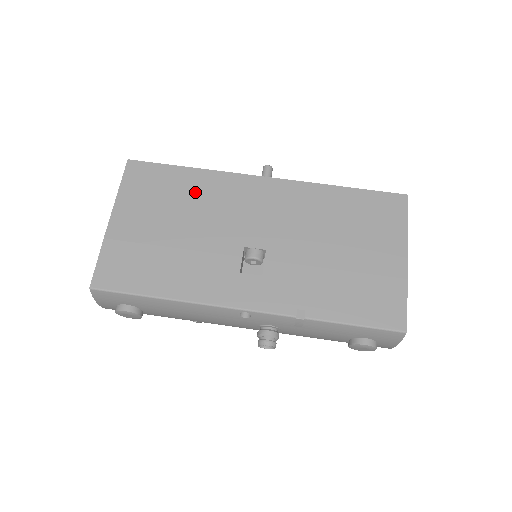
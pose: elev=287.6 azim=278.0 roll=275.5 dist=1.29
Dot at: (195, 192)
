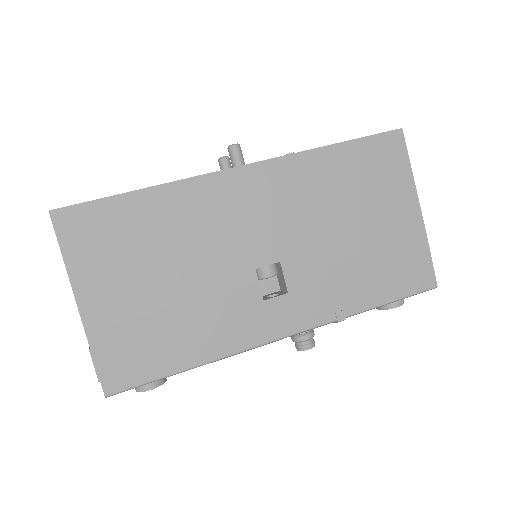
Dot at: (165, 223)
